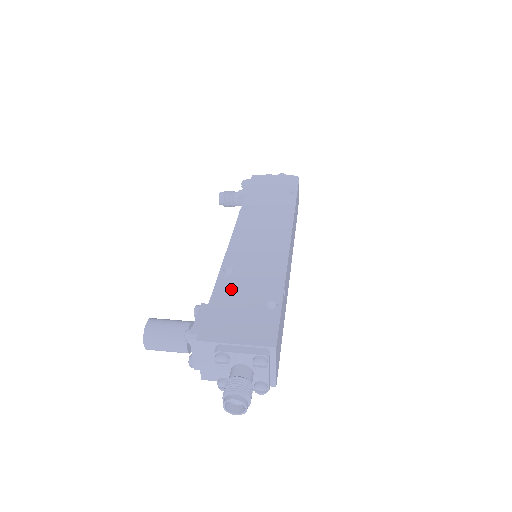
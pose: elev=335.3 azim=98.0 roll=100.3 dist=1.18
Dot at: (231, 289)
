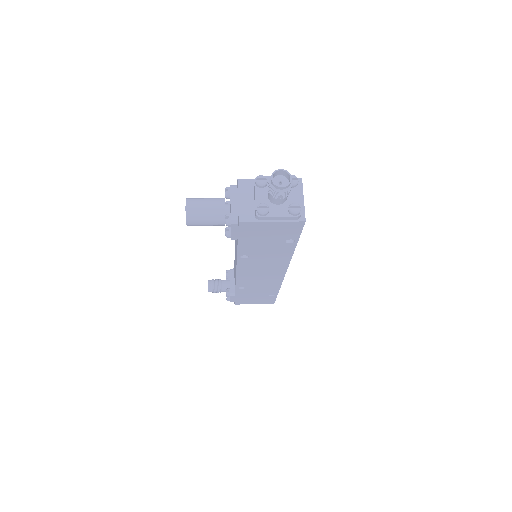
Dot at: occluded
